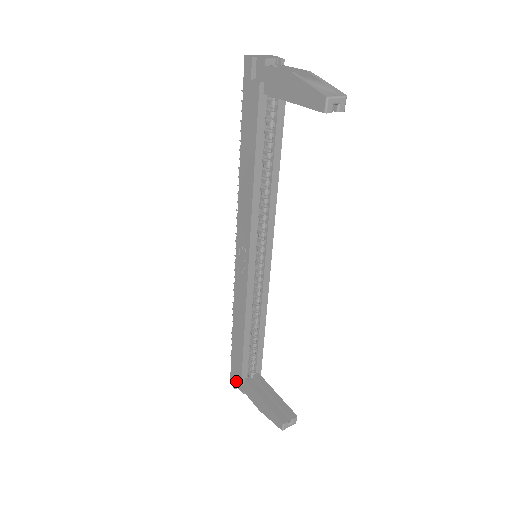
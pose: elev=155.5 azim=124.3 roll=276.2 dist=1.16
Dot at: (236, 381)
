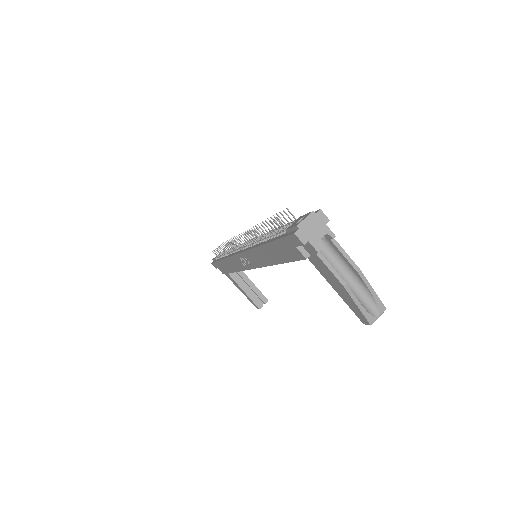
Dot at: occluded
